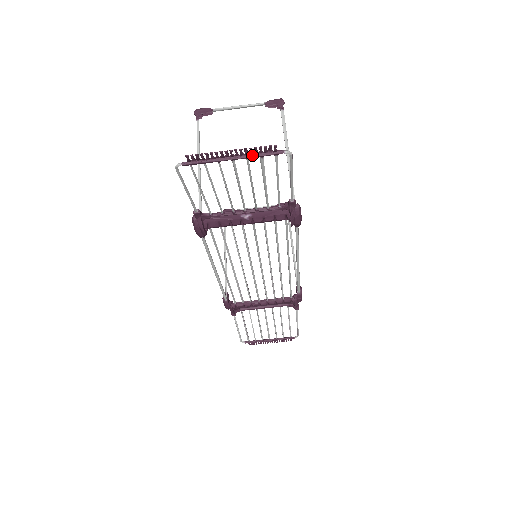
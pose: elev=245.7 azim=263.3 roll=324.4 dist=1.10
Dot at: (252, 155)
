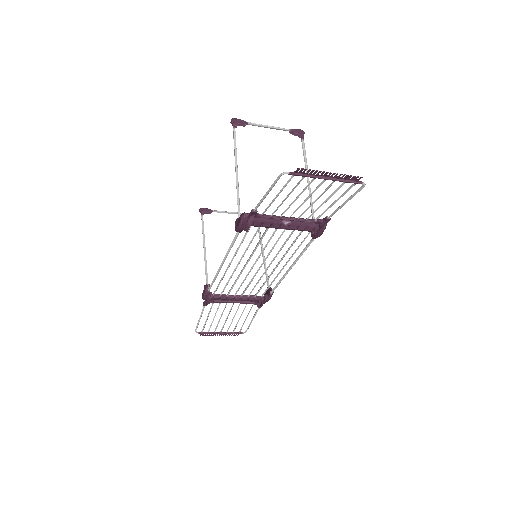
Dot at: (341, 180)
